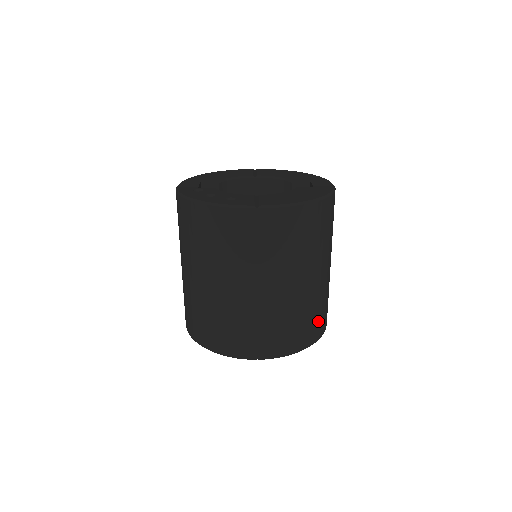
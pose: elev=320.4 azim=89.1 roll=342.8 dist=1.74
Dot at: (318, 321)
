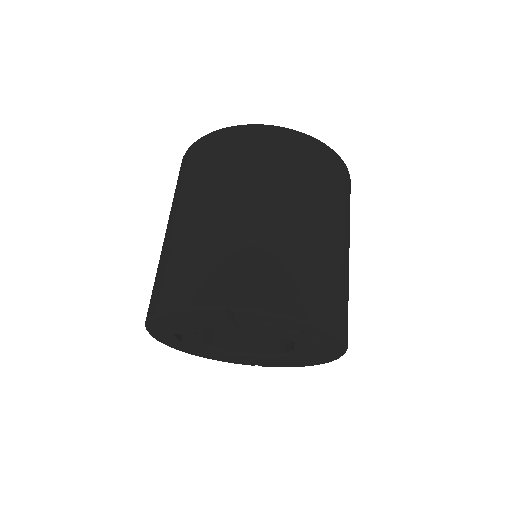
Dot at: (327, 296)
